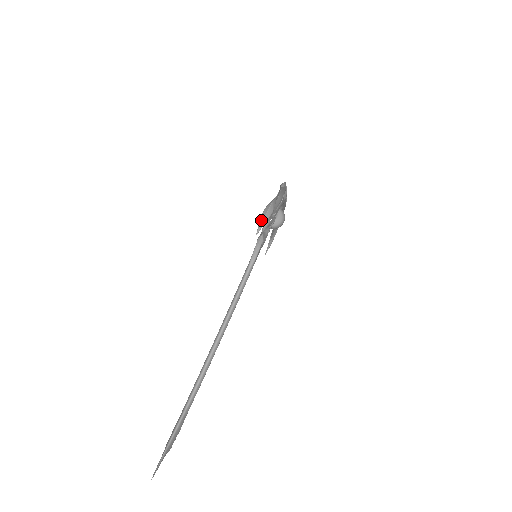
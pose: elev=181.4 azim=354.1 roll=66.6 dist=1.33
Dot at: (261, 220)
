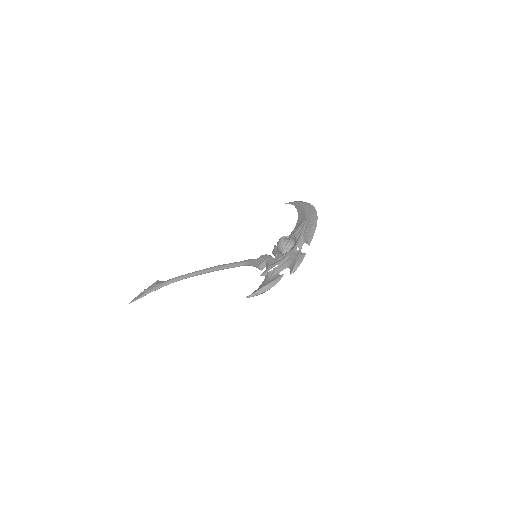
Dot at: (255, 294)
